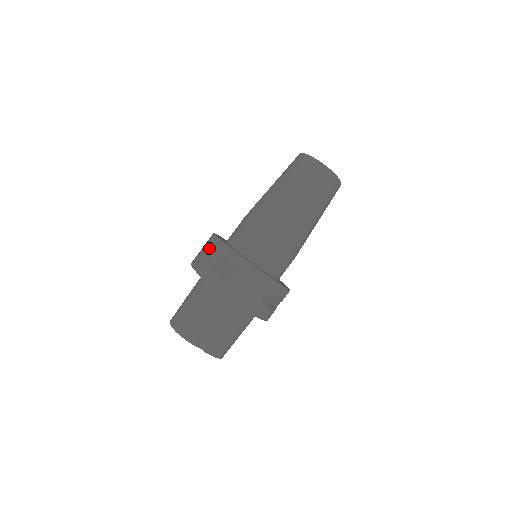
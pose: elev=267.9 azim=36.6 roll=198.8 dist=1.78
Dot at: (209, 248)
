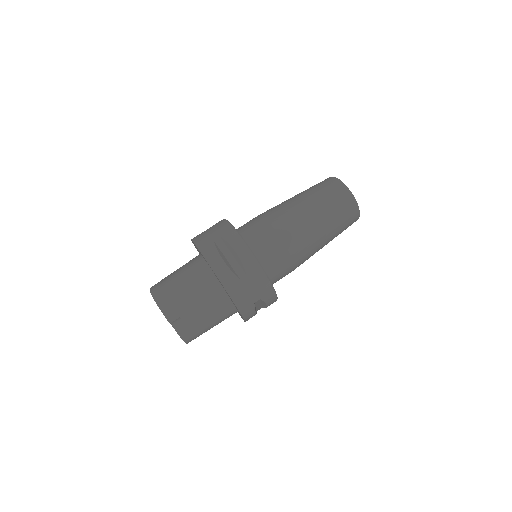
Dot at: (221, 233)
